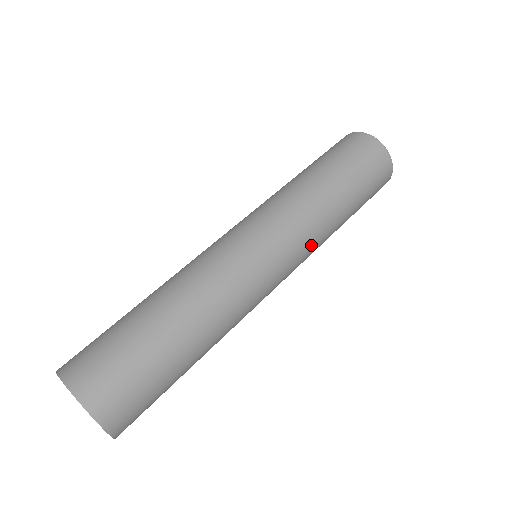
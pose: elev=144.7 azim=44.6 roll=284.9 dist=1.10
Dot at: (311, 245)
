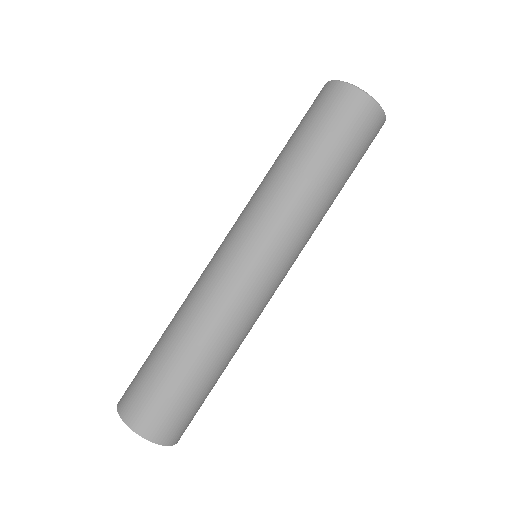
Dot at: (297, 229)
